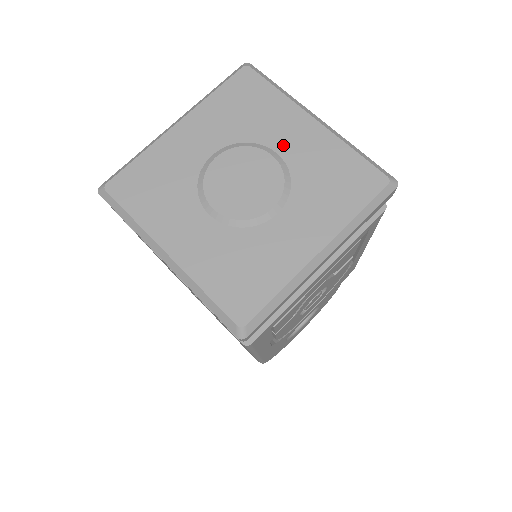
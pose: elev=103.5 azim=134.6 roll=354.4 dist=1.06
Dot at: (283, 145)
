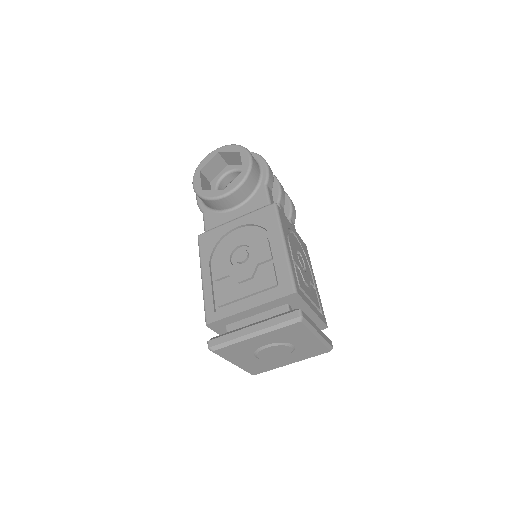
Dot at: (298, 344)
